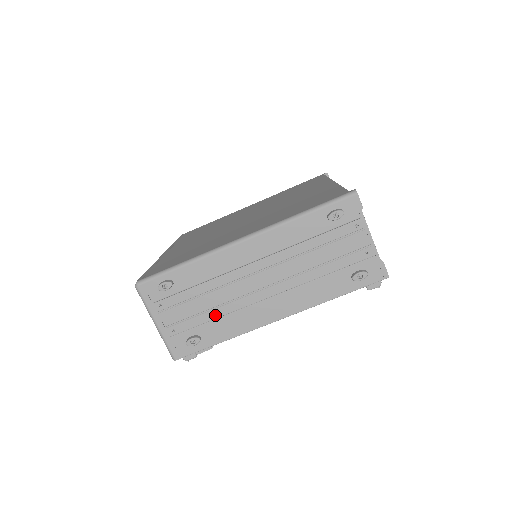
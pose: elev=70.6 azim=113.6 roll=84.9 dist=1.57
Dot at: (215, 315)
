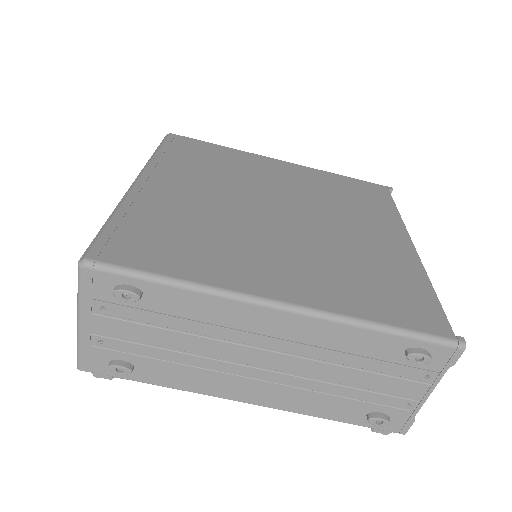
Dot at: (172, 358)
